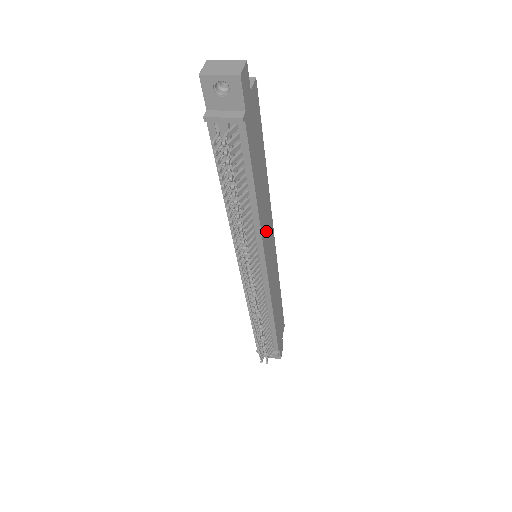
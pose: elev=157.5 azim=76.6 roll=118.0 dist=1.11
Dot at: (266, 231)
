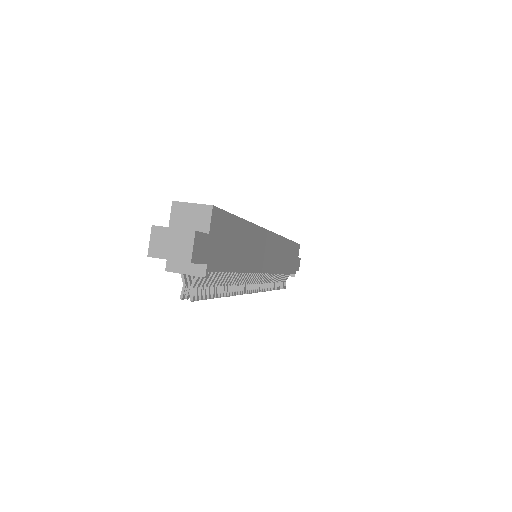
Dot at: (260, 256)
